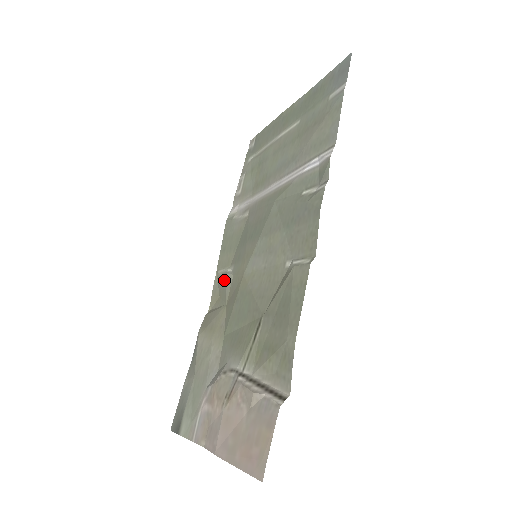
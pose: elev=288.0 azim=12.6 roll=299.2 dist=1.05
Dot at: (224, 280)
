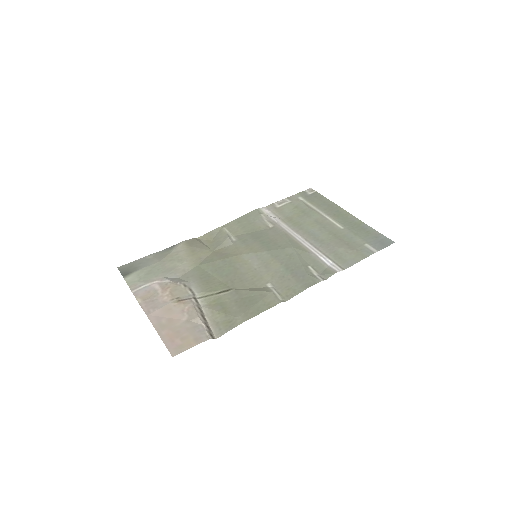
Dot at: (225, 239)
